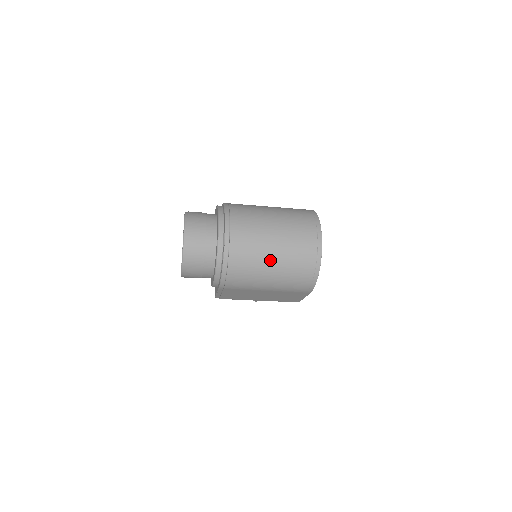
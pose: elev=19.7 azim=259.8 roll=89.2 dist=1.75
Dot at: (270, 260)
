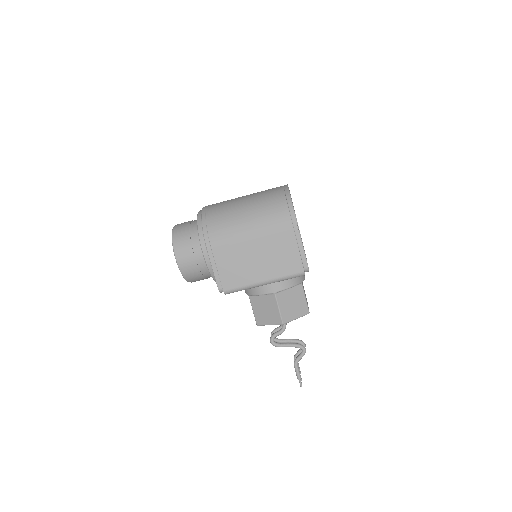
Dot at: (242, 204)
